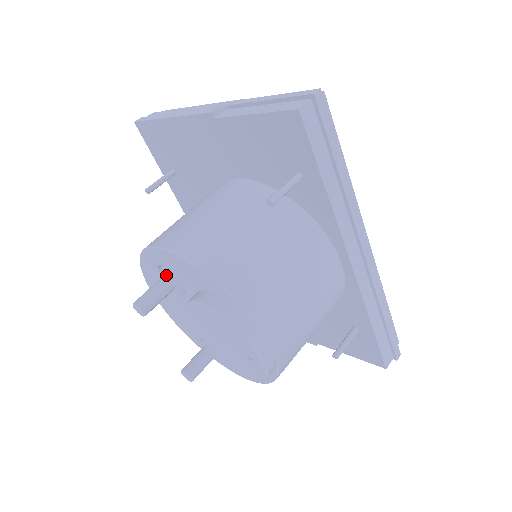
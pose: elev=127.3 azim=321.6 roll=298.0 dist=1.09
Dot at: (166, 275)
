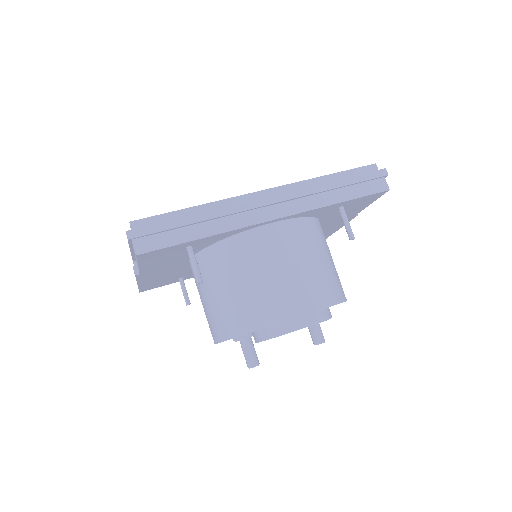
Dot at: occluded
